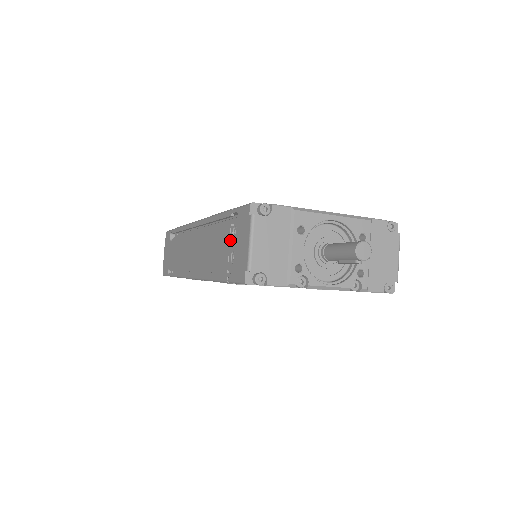
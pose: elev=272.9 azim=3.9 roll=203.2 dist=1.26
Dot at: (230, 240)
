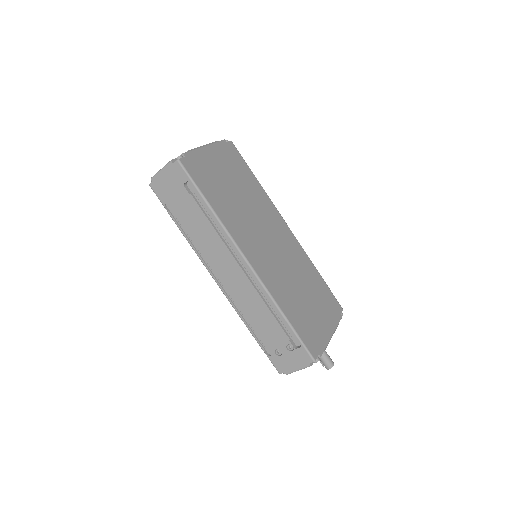
Dot at: (283, 344)
